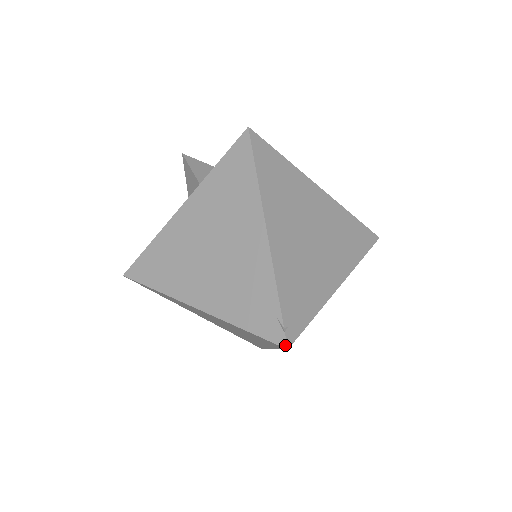
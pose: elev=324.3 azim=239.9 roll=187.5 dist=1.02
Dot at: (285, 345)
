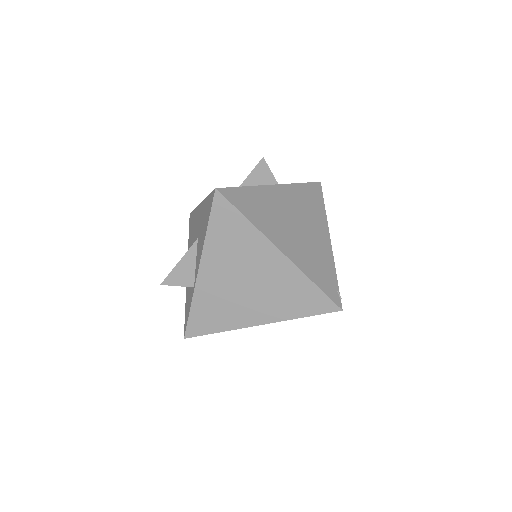
Dot at: (341, 307)
